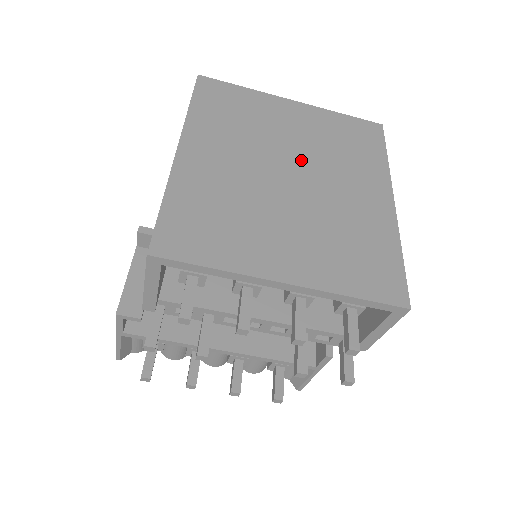
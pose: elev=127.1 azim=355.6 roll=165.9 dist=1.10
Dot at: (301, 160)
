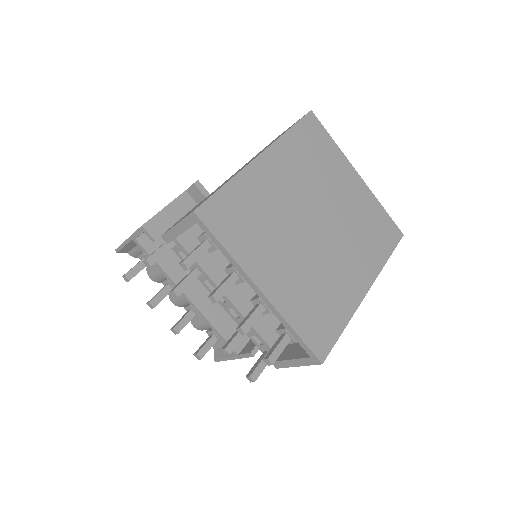
Dot at: (332, 220)
